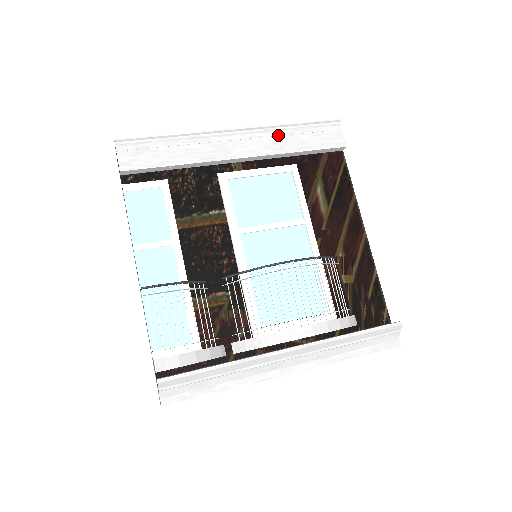
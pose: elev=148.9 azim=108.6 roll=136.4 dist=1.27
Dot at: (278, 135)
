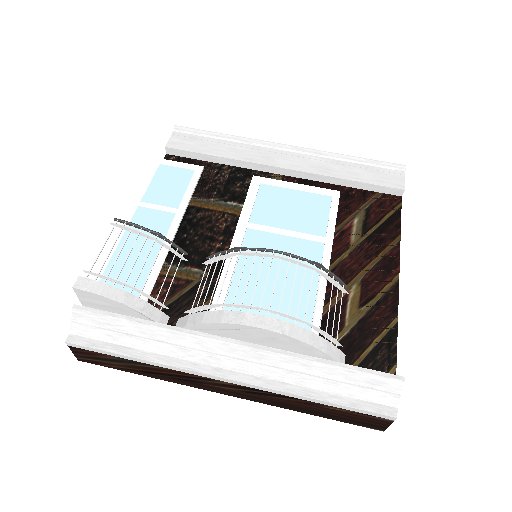
Dot at: (330, 161)
